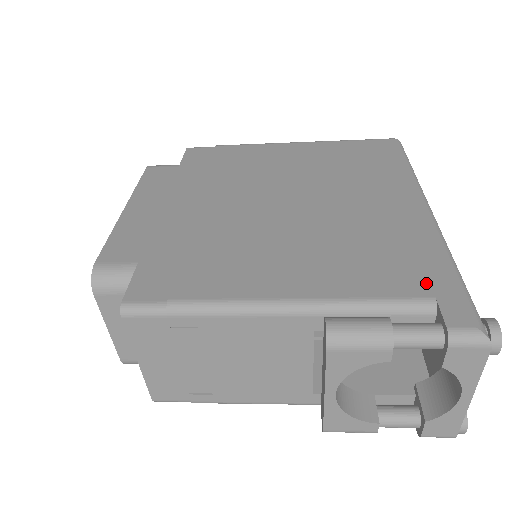
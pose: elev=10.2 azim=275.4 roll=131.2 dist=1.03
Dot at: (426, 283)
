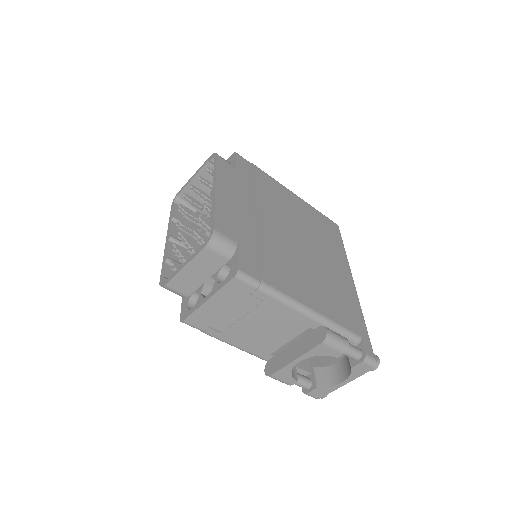
Dot at: (358, 327)
